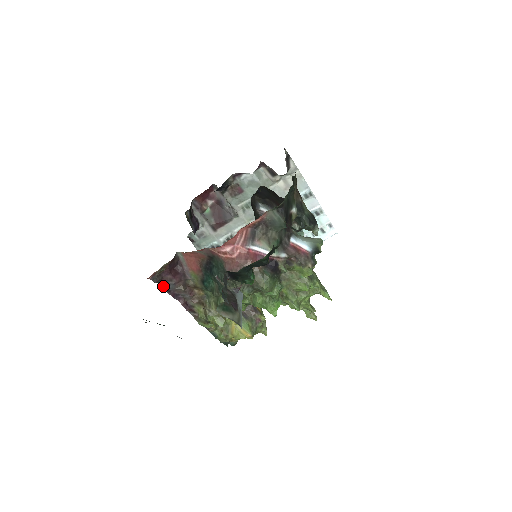
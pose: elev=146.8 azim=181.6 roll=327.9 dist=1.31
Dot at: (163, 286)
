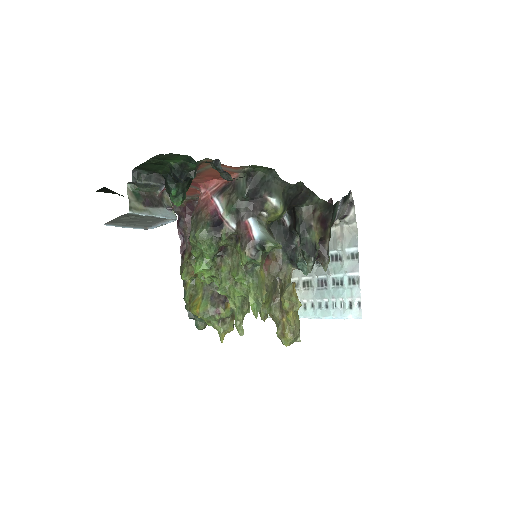
Dot at: (178, 220)
